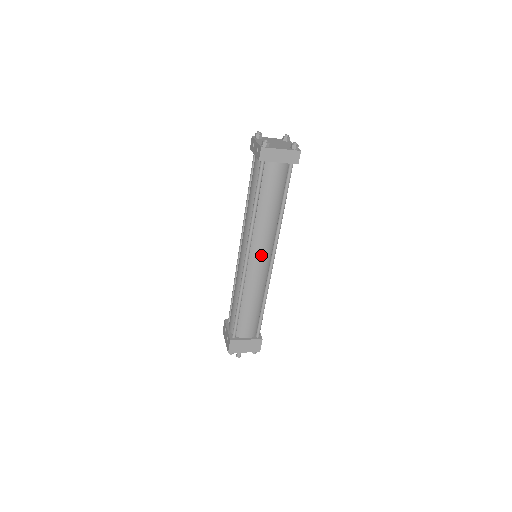
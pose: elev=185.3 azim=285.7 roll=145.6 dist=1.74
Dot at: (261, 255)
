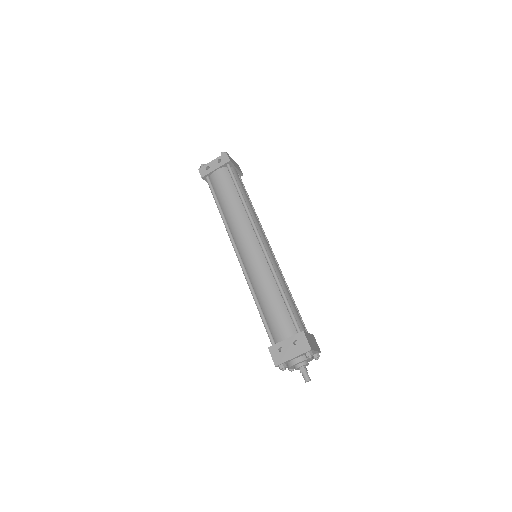
Dot at: (266, 240)
